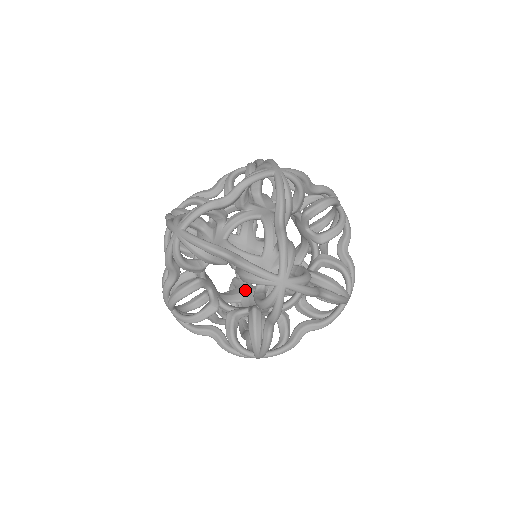
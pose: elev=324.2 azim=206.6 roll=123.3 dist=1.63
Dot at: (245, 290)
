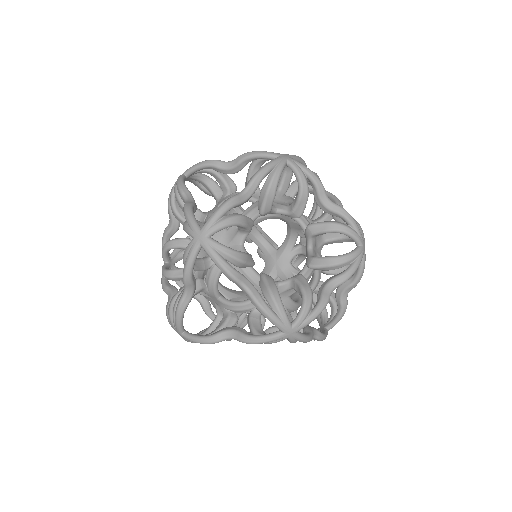
Dot at: (290, 296)
